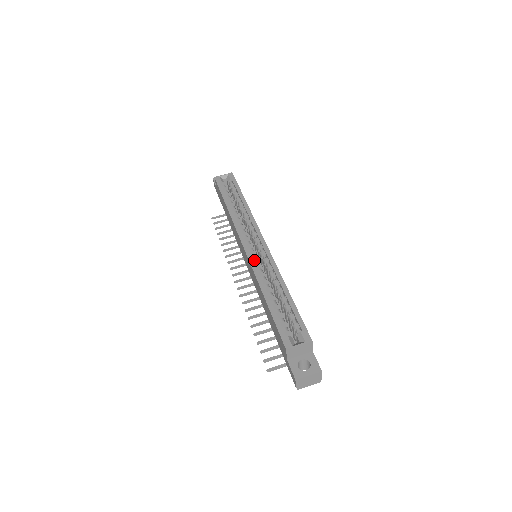
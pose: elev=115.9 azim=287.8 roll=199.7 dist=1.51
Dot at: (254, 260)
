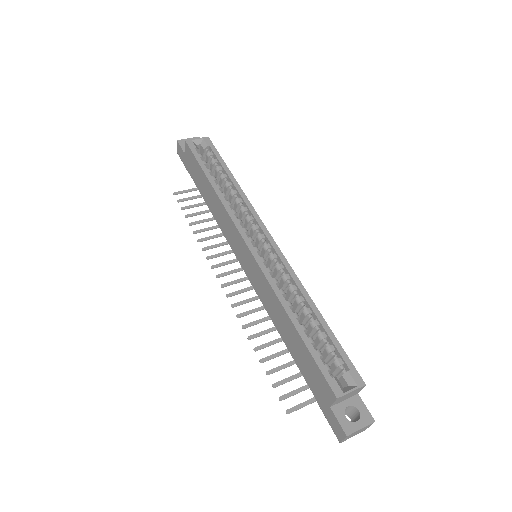
Dot at: occluded
